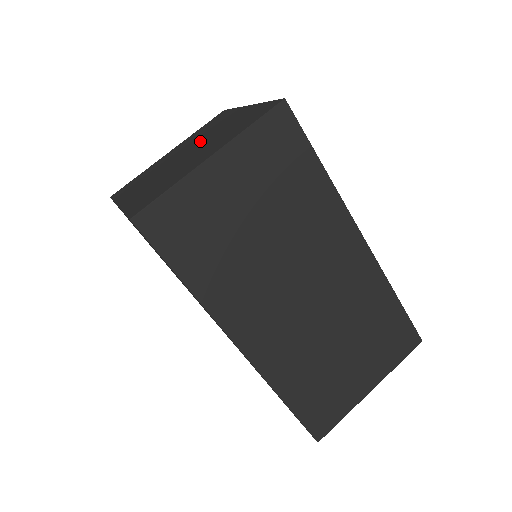
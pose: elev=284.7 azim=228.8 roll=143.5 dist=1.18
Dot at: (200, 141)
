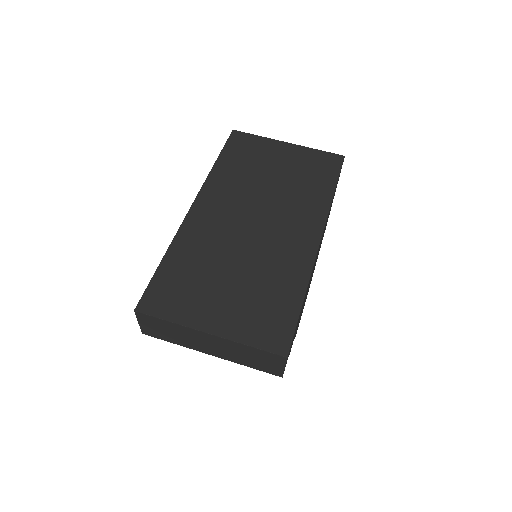
Dot at: occluded
